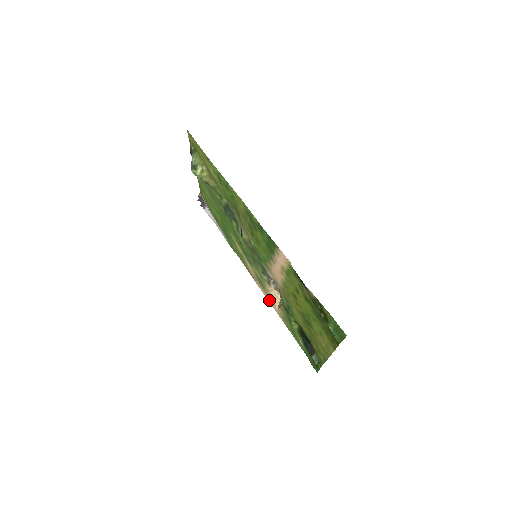
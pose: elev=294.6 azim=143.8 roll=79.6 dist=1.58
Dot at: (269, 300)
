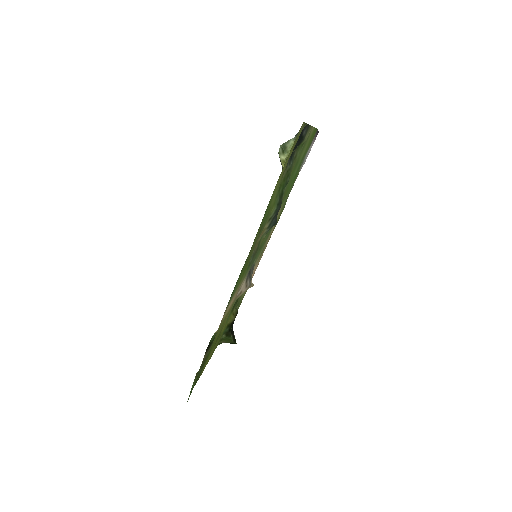
Dot at: occluded
